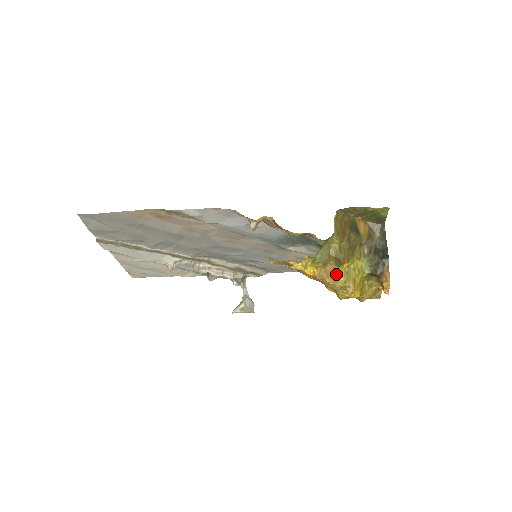
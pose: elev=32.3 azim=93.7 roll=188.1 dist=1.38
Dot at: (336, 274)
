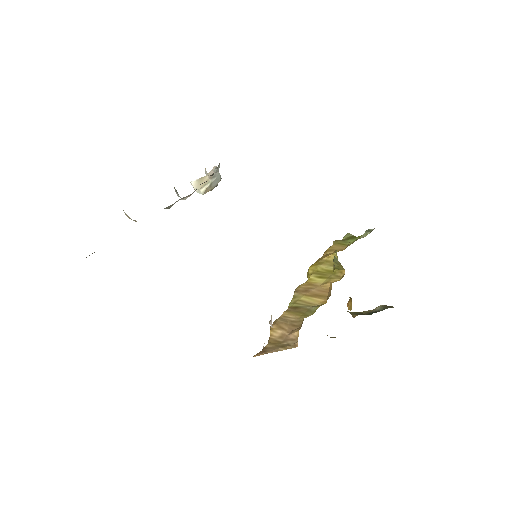
Dot at: occluded
